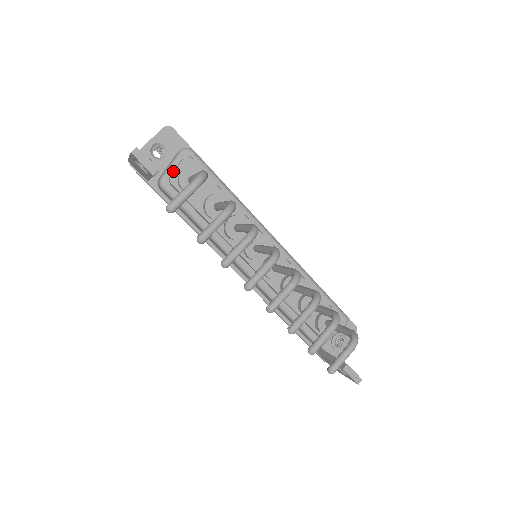
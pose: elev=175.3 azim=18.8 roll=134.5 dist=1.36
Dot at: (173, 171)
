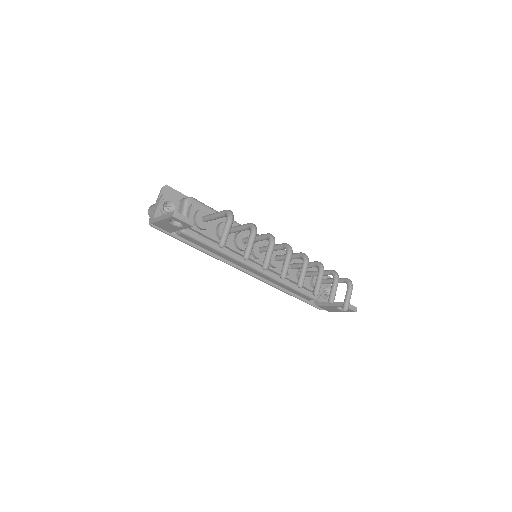
Dot at: occluded
